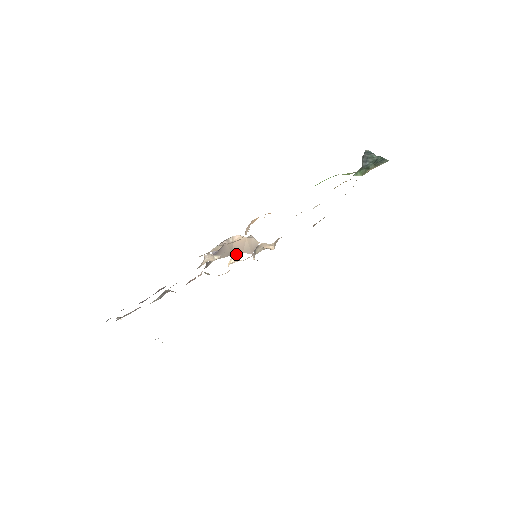
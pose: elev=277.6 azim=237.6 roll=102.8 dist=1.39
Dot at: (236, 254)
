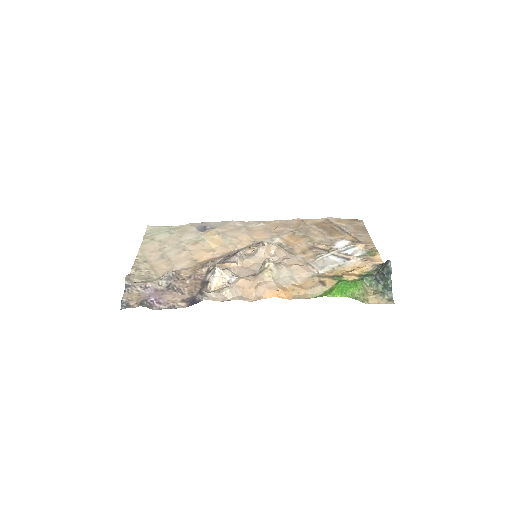
Dot at: occluded
